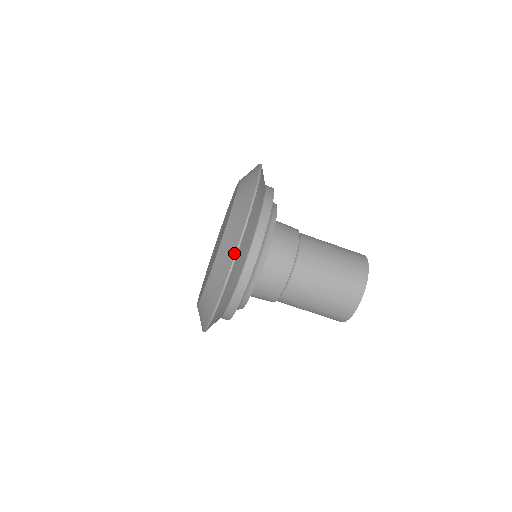
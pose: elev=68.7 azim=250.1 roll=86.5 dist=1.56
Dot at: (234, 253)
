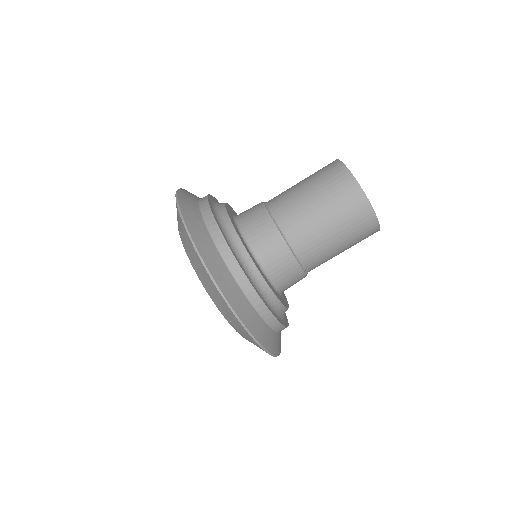
Dot at: (177, 209)
